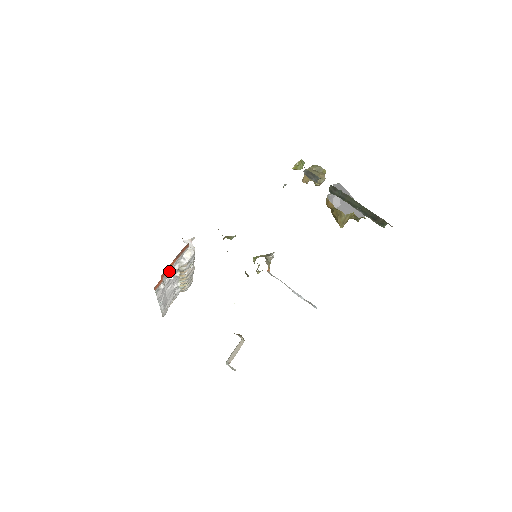
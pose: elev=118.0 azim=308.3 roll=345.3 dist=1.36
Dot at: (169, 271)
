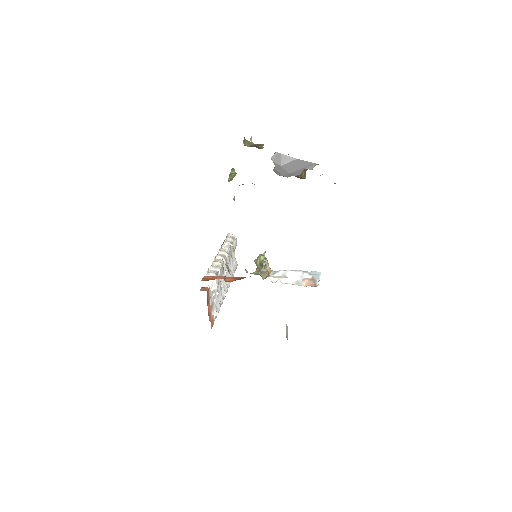
Dot at: (211, 305)
